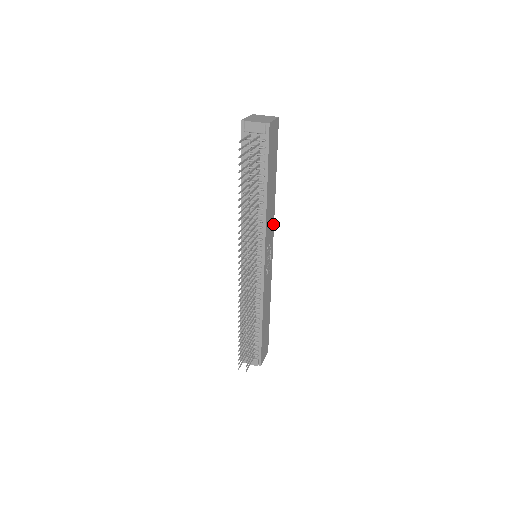
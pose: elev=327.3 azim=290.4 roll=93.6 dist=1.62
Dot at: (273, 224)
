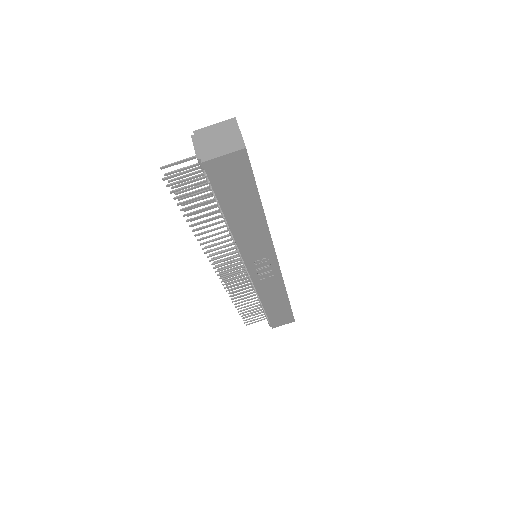
Dot at: (270, 243)
